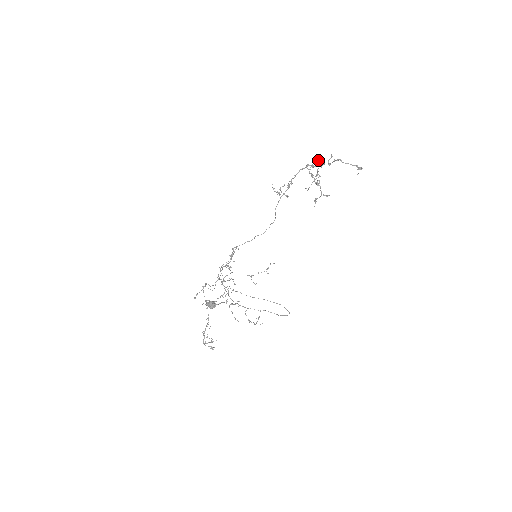
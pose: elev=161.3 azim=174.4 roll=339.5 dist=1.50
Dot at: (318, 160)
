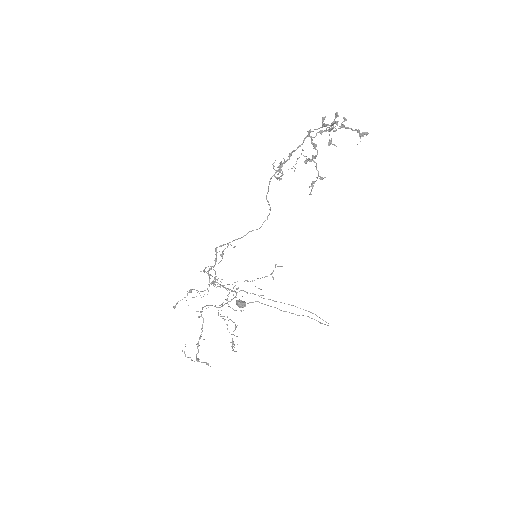
Dot at: (322, 123)
